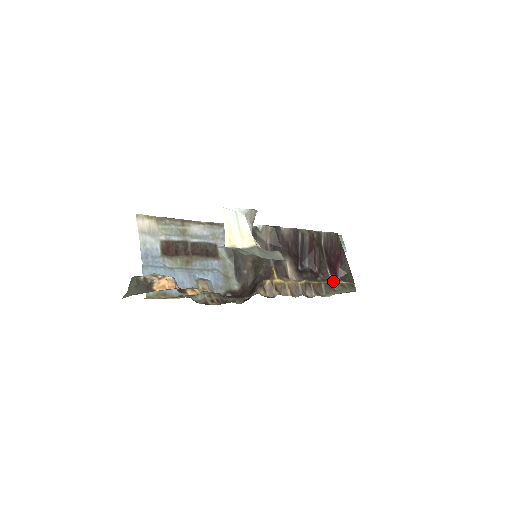
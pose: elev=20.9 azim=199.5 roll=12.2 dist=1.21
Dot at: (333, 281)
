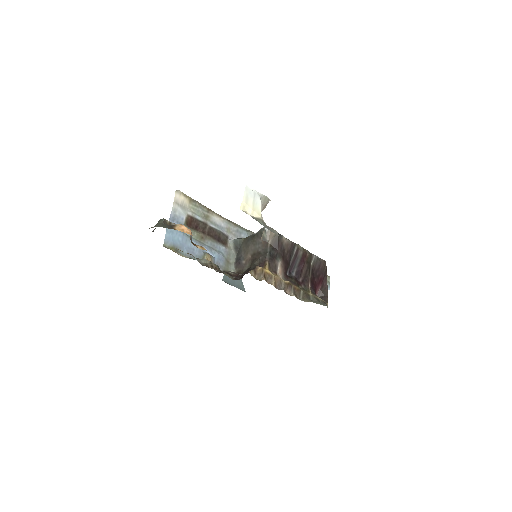
Dot at: (311, 293)
